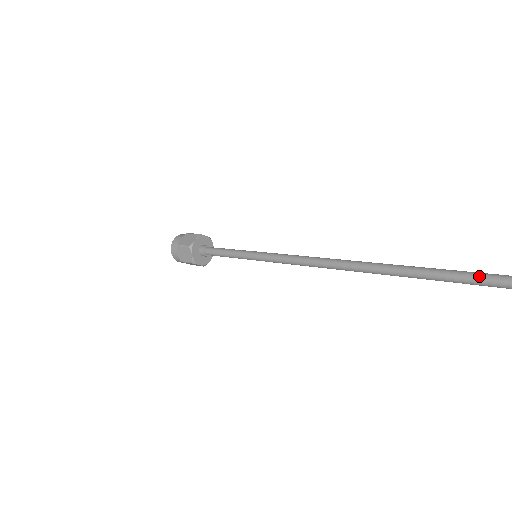
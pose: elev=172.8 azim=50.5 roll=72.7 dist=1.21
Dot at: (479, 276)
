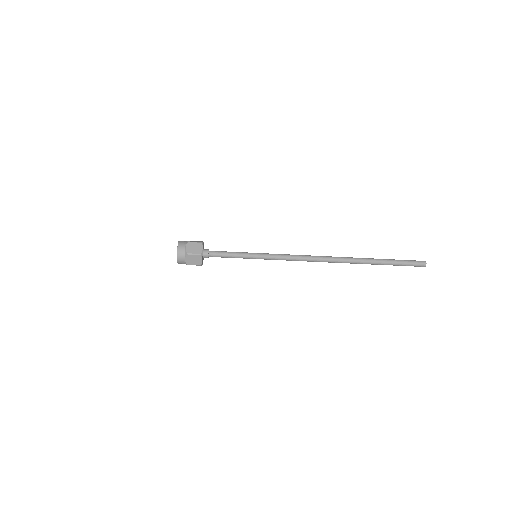
Dot at: (396, 262)
